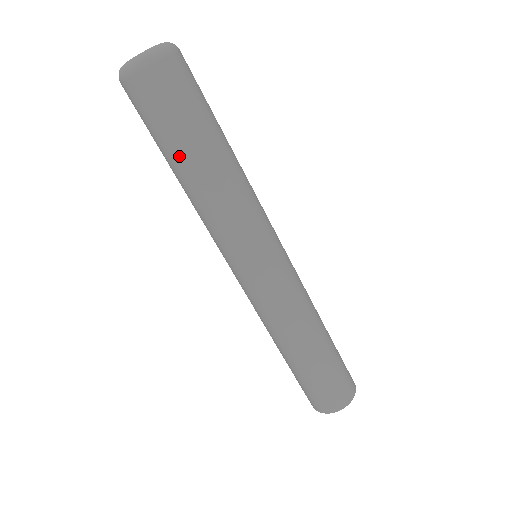
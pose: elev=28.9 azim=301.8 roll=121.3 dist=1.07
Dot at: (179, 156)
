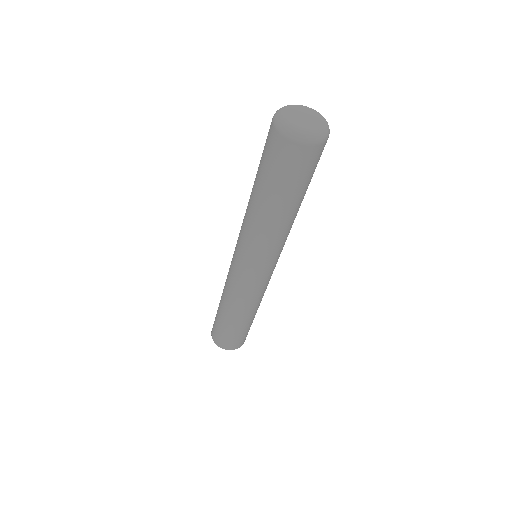
Dot at: (286, 201)
